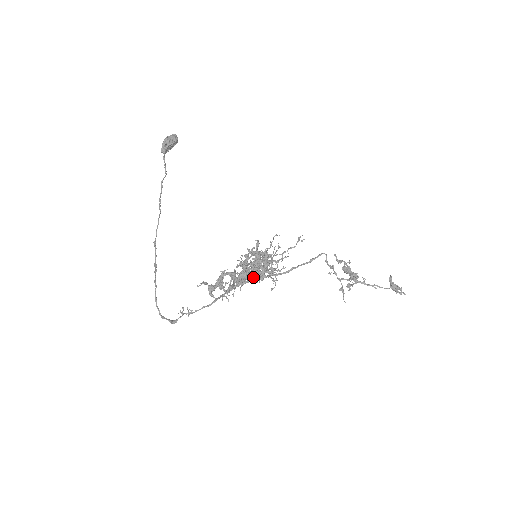
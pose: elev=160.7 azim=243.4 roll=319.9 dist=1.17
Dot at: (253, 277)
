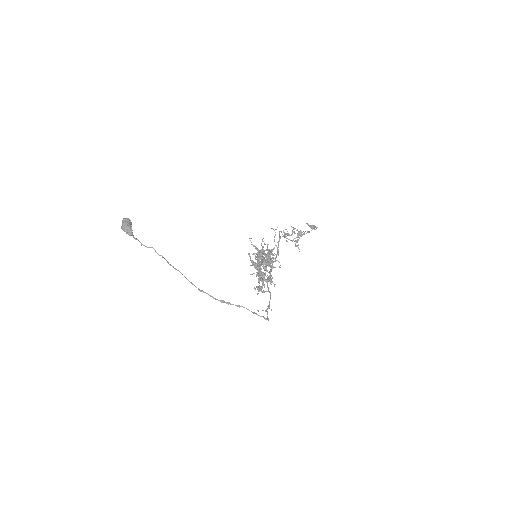
Dot at: (273, 266)
